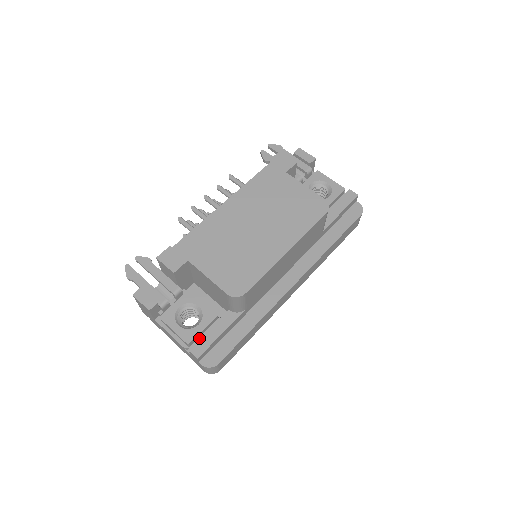
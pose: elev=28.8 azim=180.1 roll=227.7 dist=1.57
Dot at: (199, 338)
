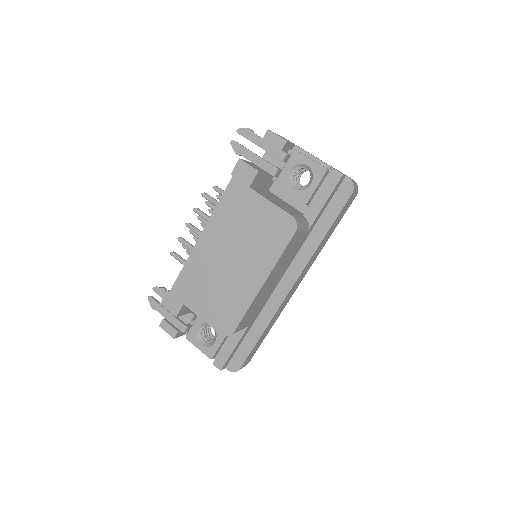
Dot at: (218, 354)
